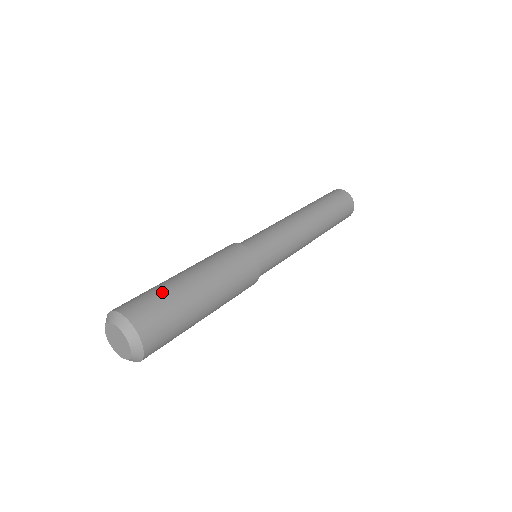
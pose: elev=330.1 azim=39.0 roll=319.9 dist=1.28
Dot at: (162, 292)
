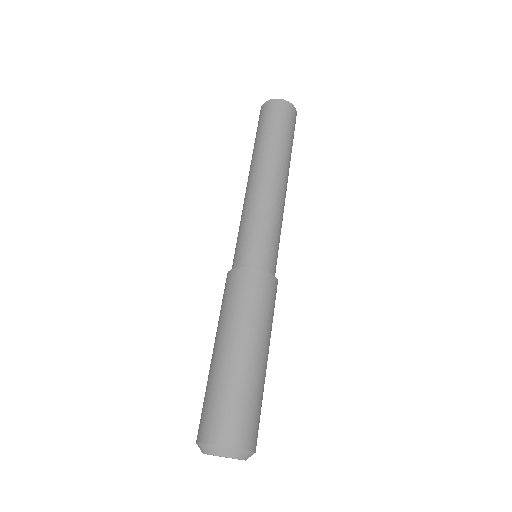
Dot at: (259, 398)
